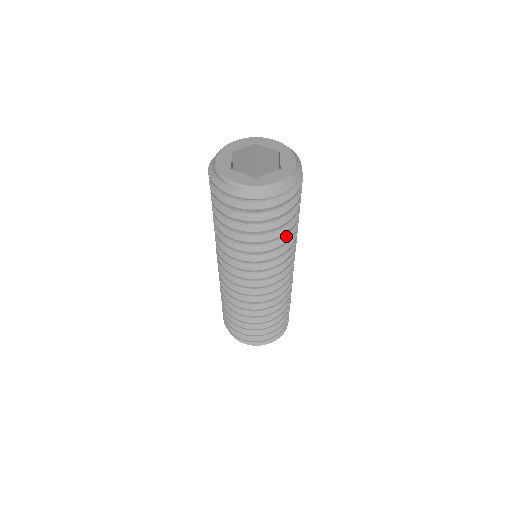
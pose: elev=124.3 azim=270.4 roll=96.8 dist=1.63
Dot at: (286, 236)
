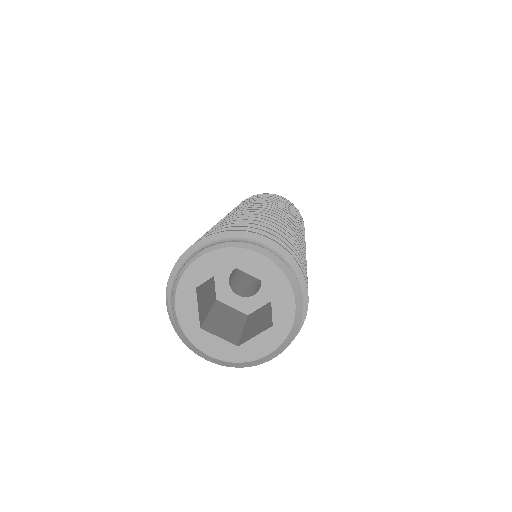
Dot at: occluded
